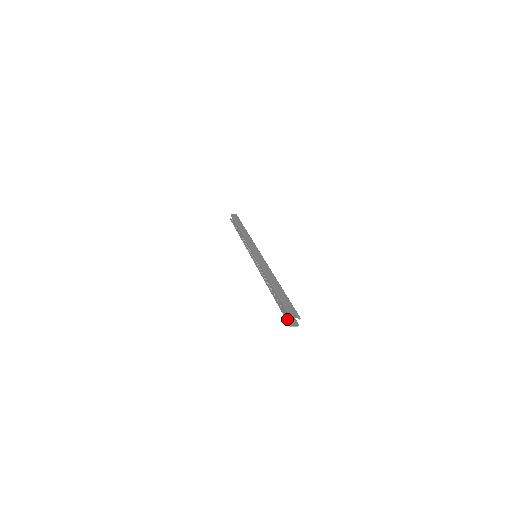
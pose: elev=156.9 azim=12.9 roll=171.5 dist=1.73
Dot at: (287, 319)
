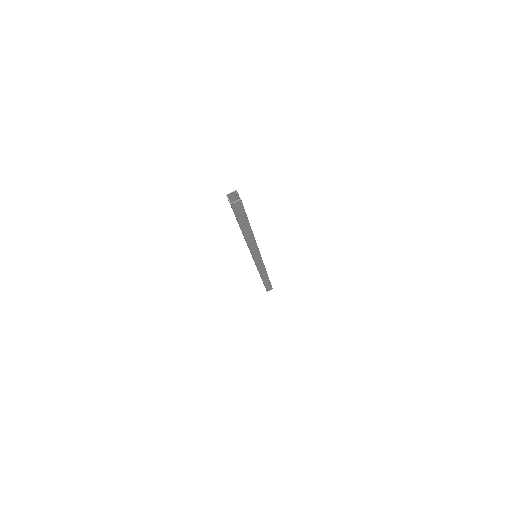
Dot at: occluded
